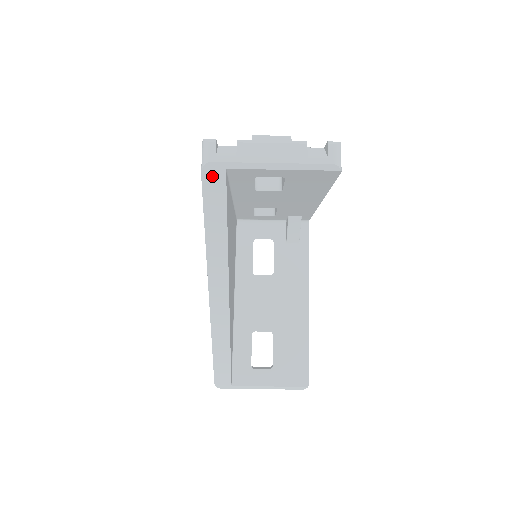
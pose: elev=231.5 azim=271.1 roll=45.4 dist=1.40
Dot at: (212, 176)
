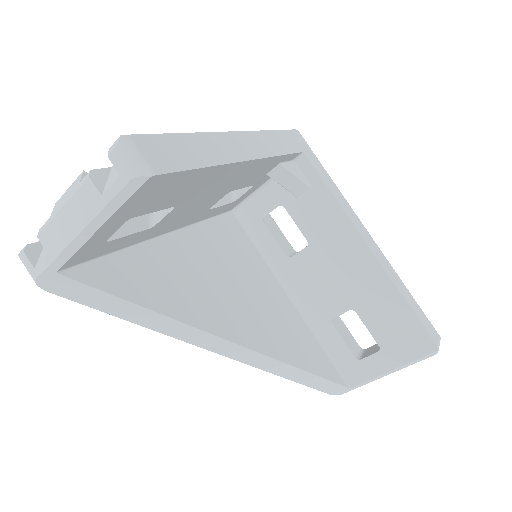
Dot at: (58, 286)
